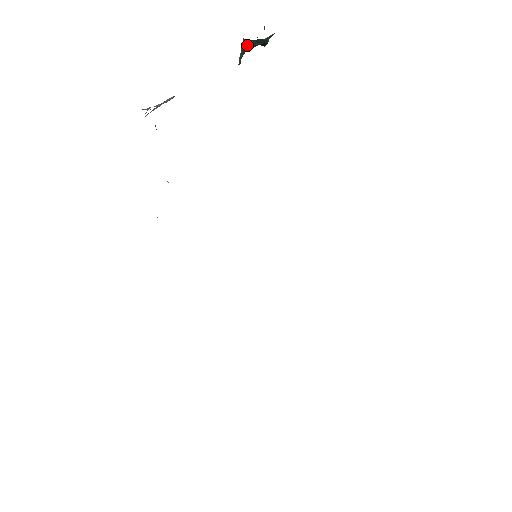
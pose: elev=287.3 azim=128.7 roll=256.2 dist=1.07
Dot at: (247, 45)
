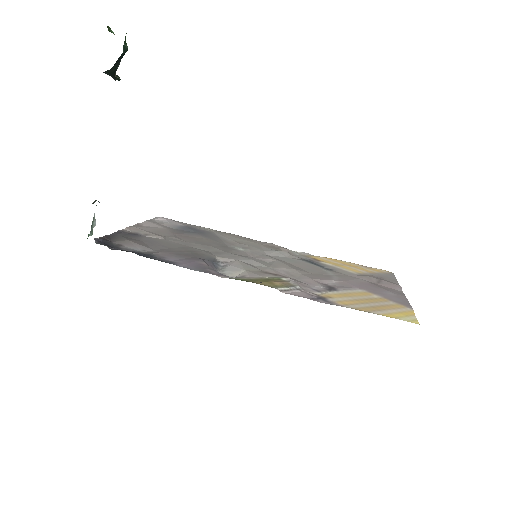
Dot at: (111, 72)
